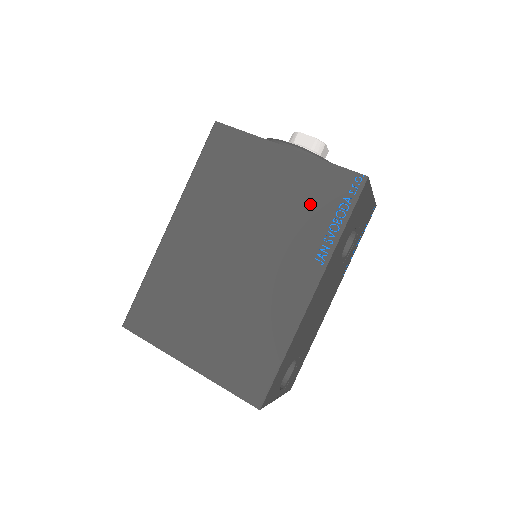
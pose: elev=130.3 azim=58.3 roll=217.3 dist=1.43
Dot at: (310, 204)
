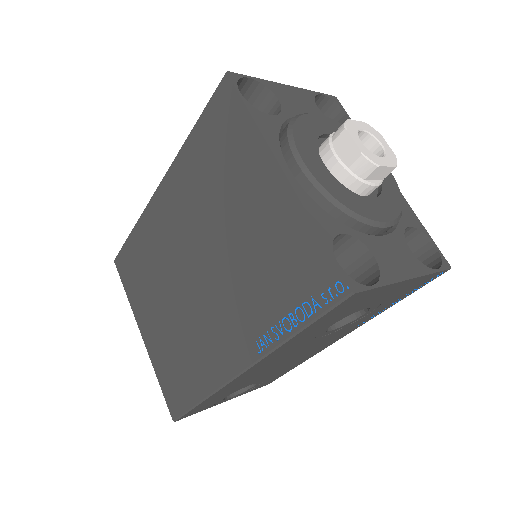
Dot at: (276, 273)
